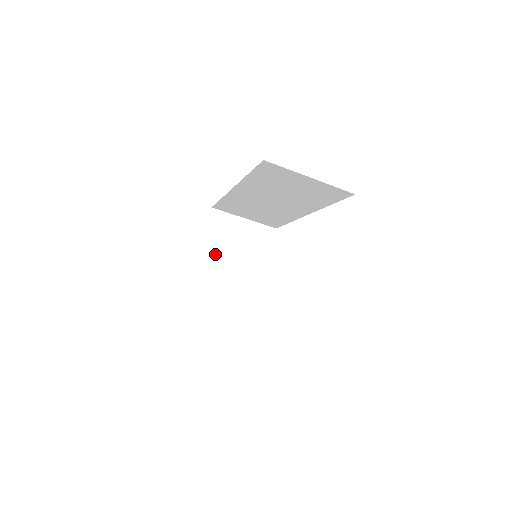
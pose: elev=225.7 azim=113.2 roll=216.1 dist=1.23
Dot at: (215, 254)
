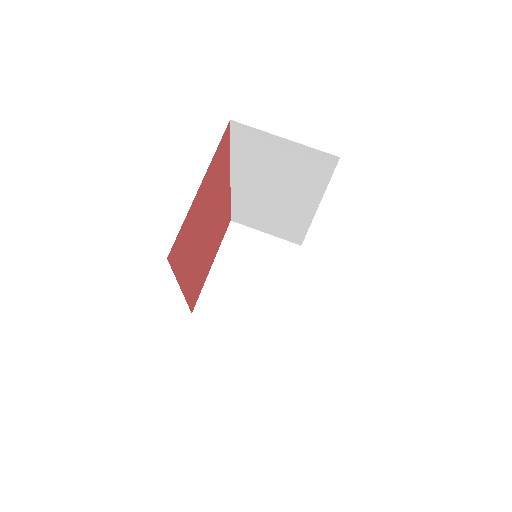
Dot at: (229, 268)
